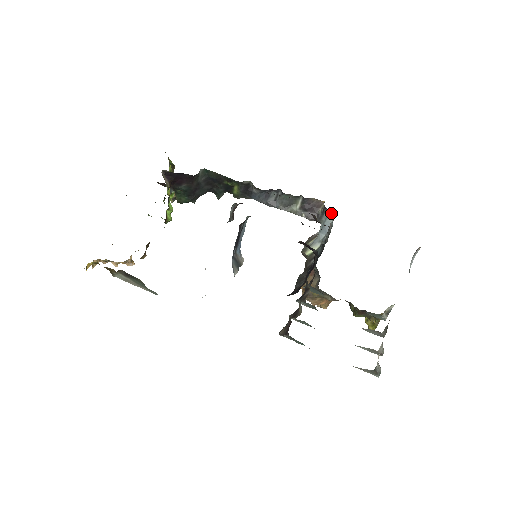
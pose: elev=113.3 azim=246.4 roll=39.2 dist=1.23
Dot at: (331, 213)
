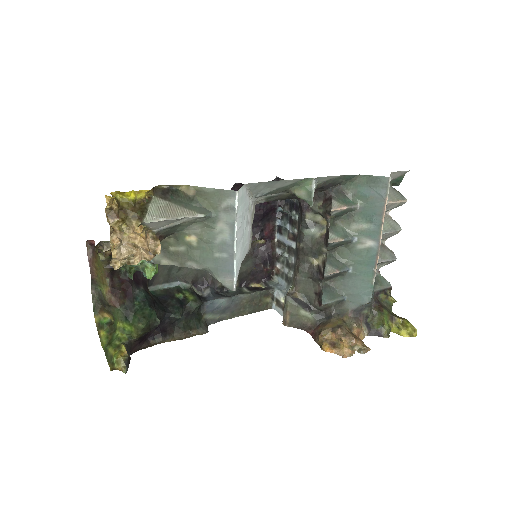
Dot at: (272, 282)
